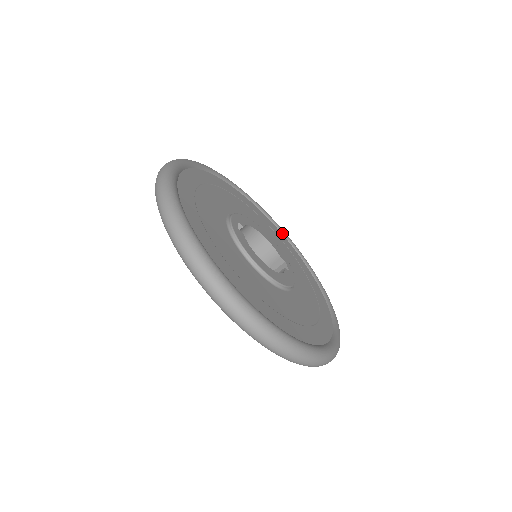
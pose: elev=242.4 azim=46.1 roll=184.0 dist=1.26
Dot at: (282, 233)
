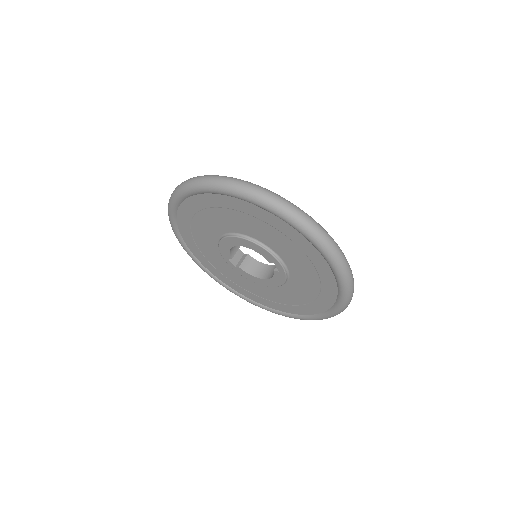
Dot at: occluded
